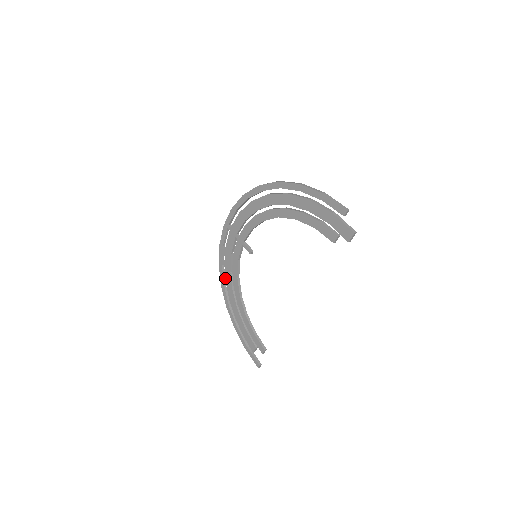
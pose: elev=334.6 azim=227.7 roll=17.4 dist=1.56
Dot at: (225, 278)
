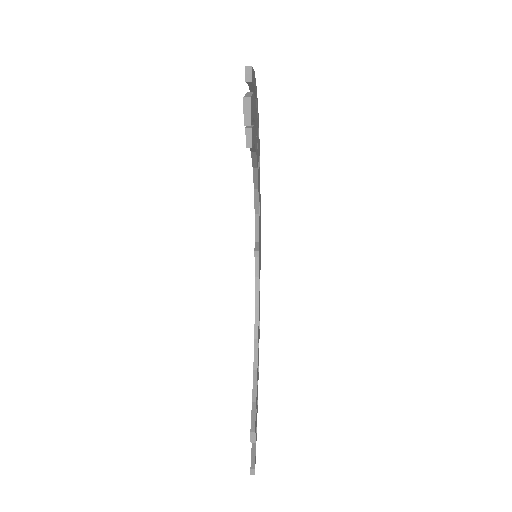
Dot at: occluded
